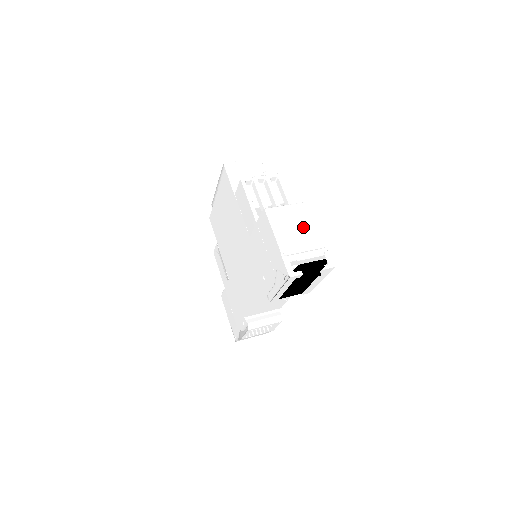
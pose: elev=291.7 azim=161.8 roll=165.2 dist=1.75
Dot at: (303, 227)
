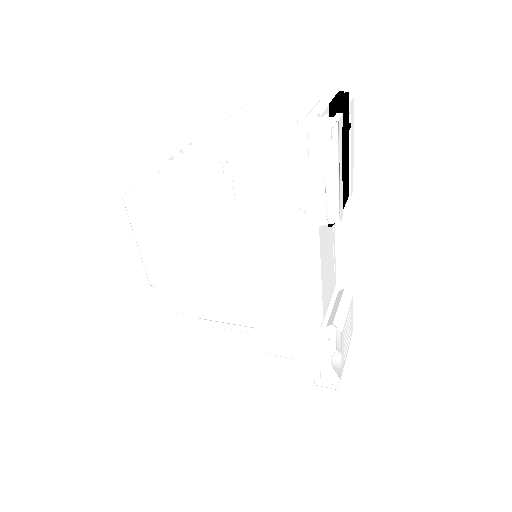
Dot at: (279, 105)
